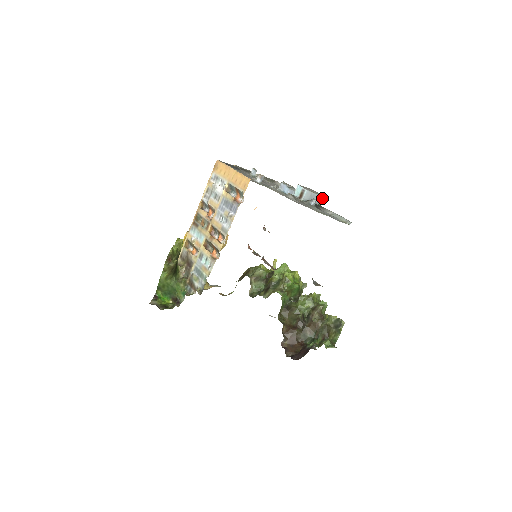
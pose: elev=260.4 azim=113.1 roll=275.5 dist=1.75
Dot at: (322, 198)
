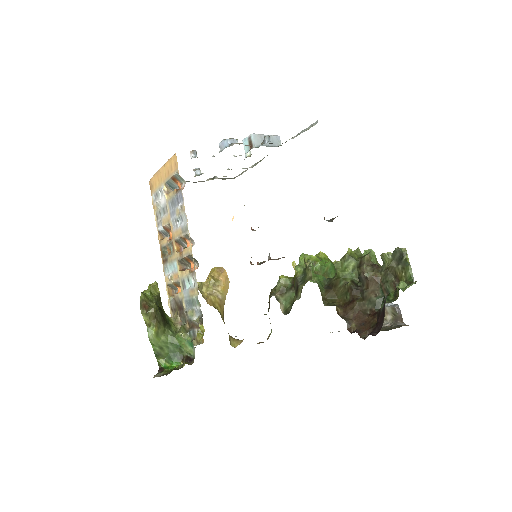
Dot at: (279, 138)
